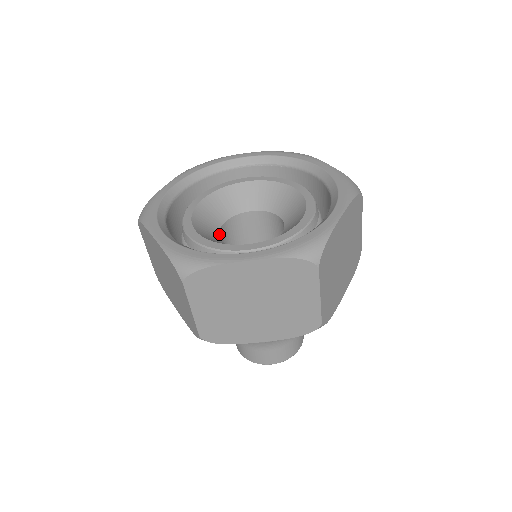
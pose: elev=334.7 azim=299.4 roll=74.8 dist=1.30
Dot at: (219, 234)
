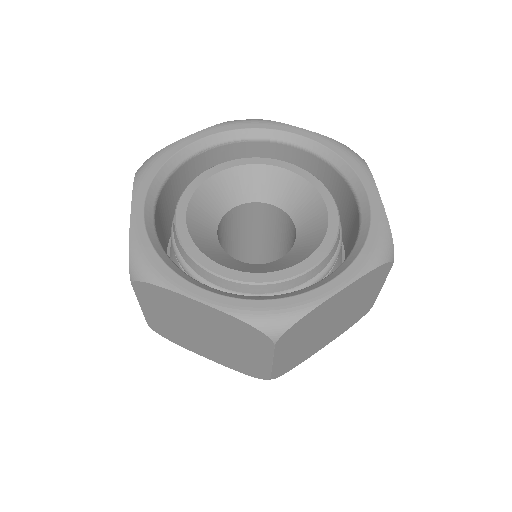
Dot at: (225, 252)
